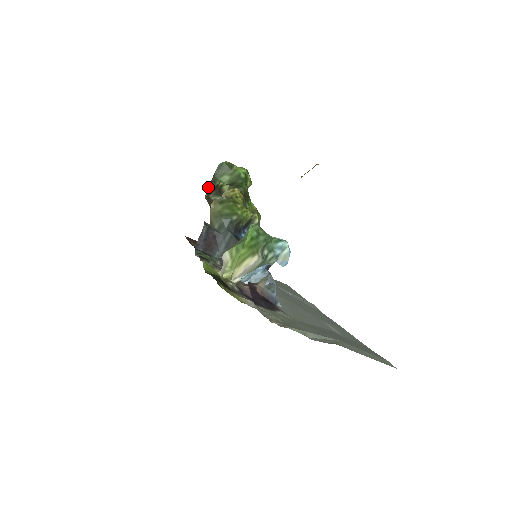
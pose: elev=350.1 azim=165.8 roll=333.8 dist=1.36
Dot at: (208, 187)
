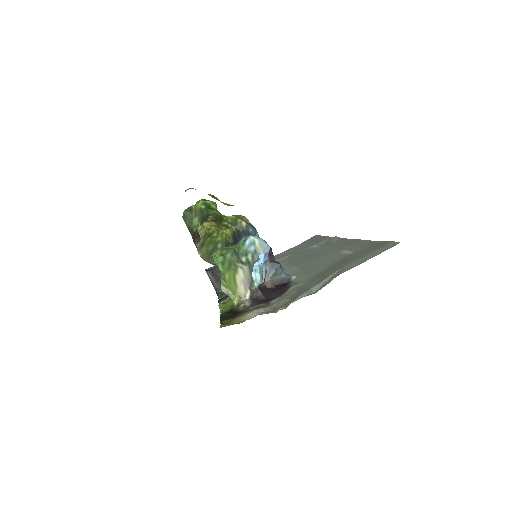
Dot at: occluded
